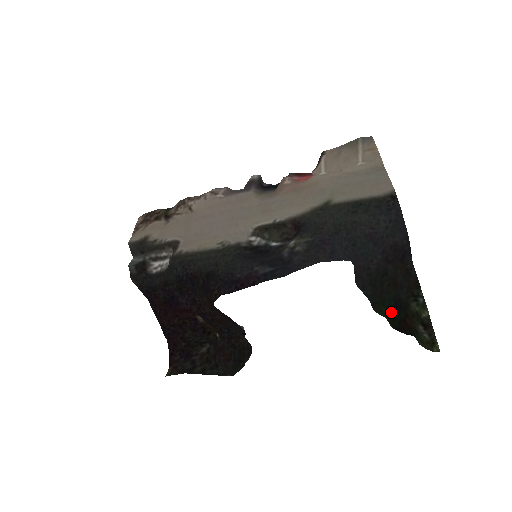
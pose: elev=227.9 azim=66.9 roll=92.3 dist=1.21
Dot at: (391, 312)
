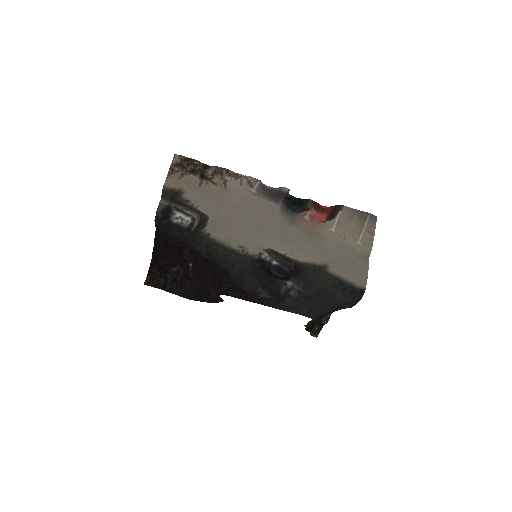
Dot at: occluded
